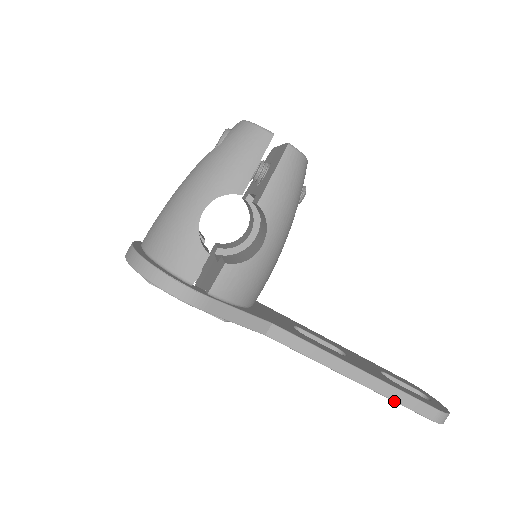
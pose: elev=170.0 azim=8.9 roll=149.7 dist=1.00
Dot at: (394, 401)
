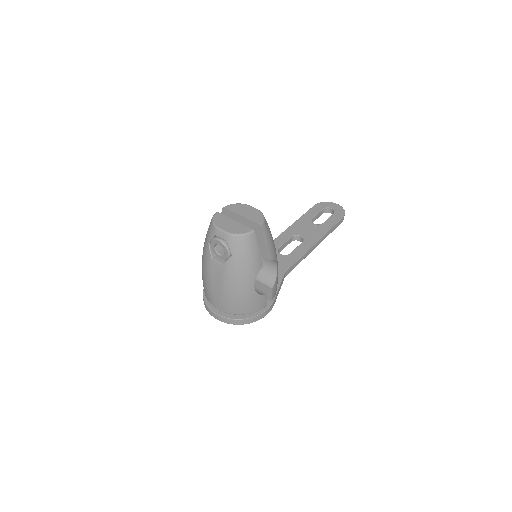
Dot at: occluded
